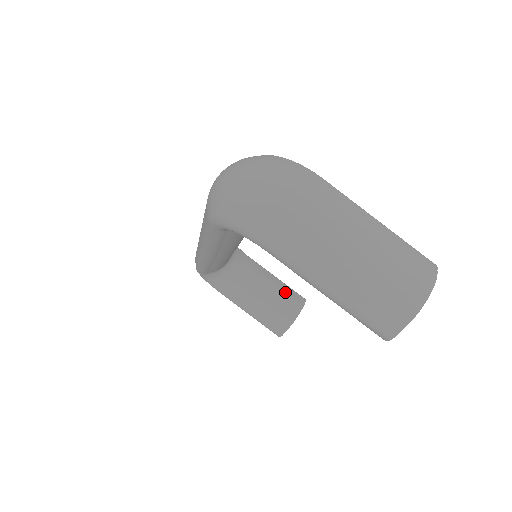
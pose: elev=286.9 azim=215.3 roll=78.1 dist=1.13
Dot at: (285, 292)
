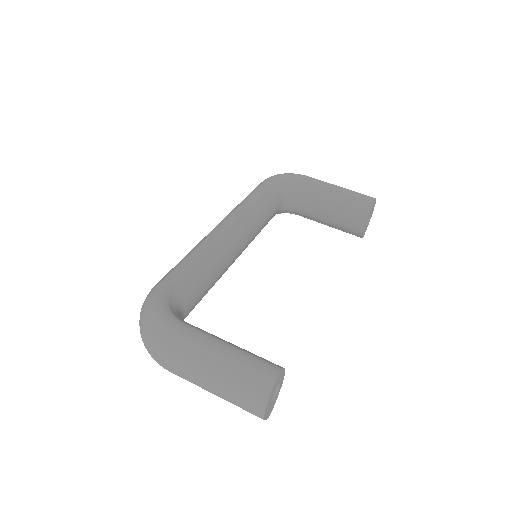
Dot at: (348, 205)
